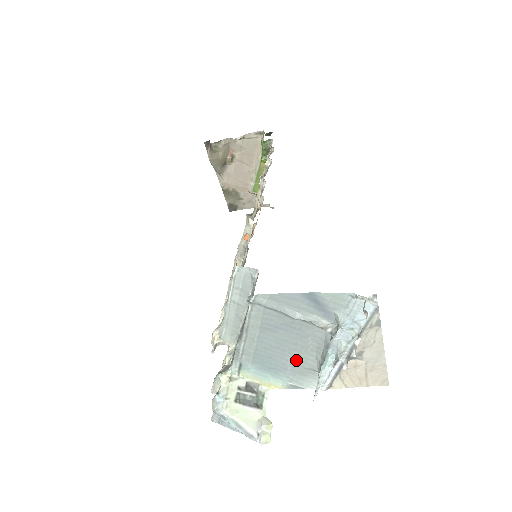
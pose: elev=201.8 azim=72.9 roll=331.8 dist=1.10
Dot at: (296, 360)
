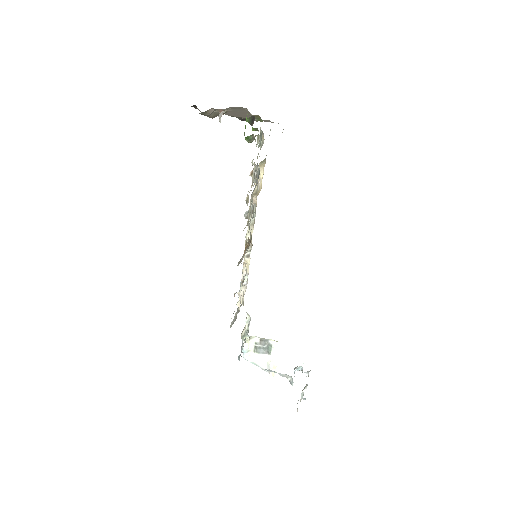
Dot at: occluded
